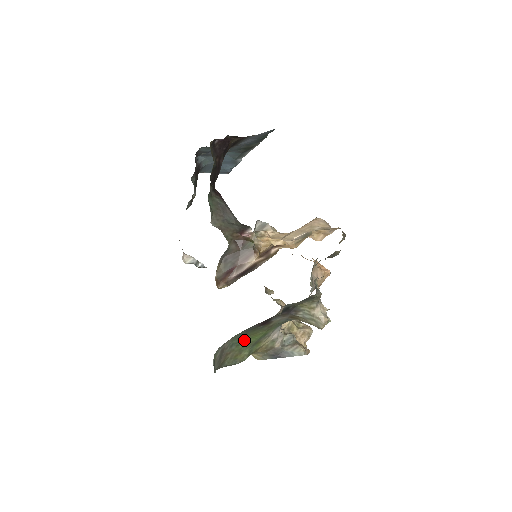
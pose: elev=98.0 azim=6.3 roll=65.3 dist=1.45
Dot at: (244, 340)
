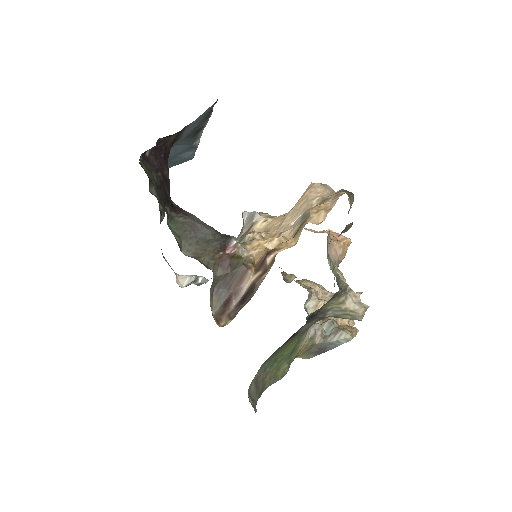
Dot at: (277, 358)
